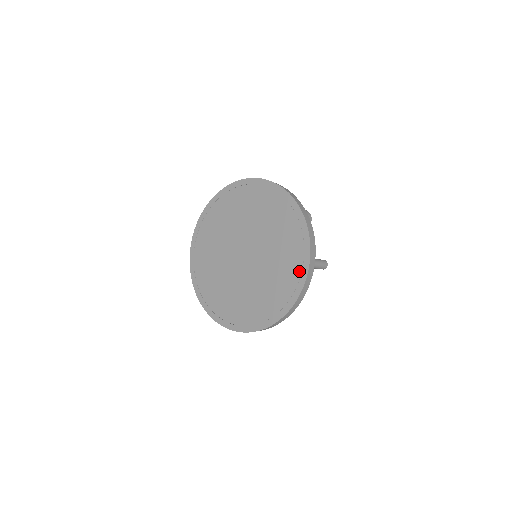
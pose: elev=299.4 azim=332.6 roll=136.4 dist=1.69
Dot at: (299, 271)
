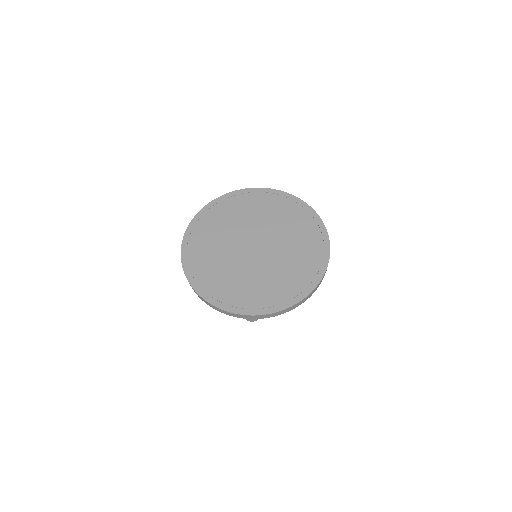
Dot at: (308, 215)
